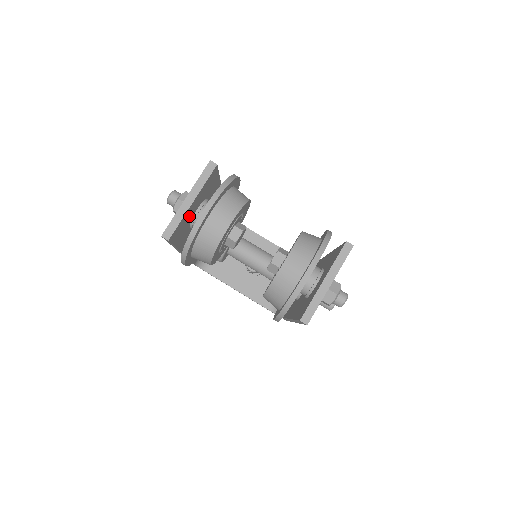
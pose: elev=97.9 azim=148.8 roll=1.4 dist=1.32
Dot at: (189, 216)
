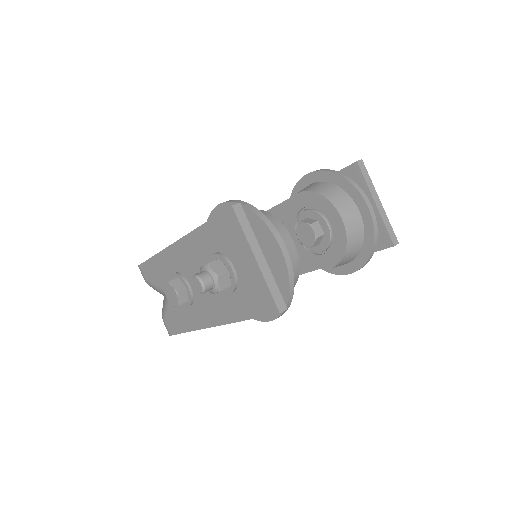
Dot at: occluded
